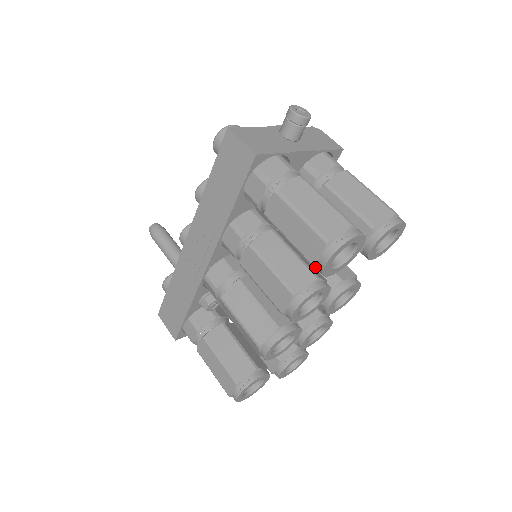
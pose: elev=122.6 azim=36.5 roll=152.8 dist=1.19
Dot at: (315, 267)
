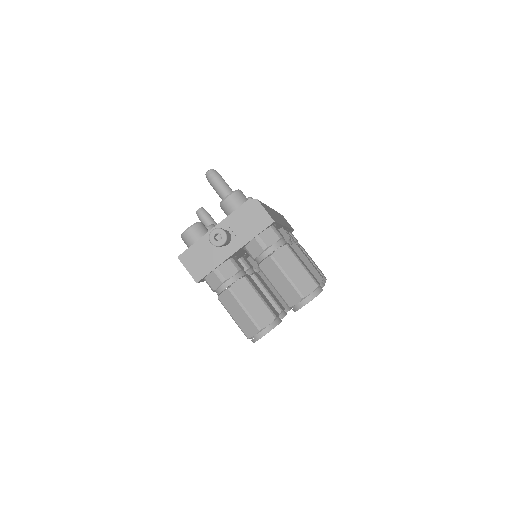
Dot at: occluded
